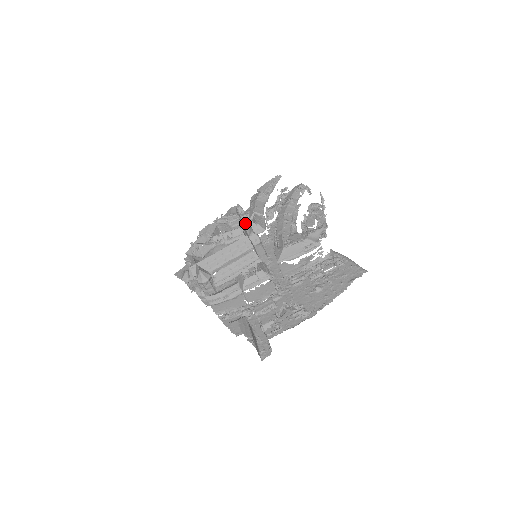
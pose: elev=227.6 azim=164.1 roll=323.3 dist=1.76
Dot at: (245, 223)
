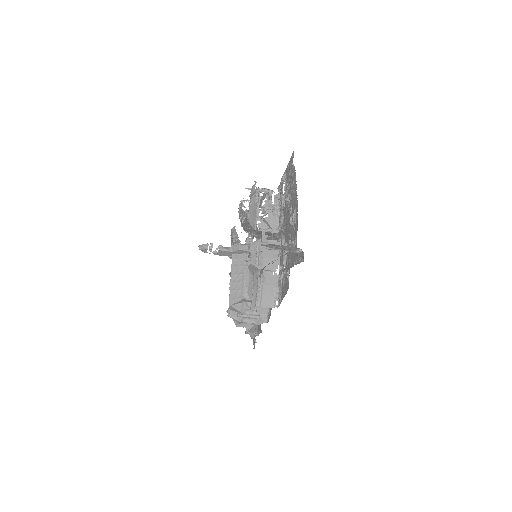
Dot at: occluded
